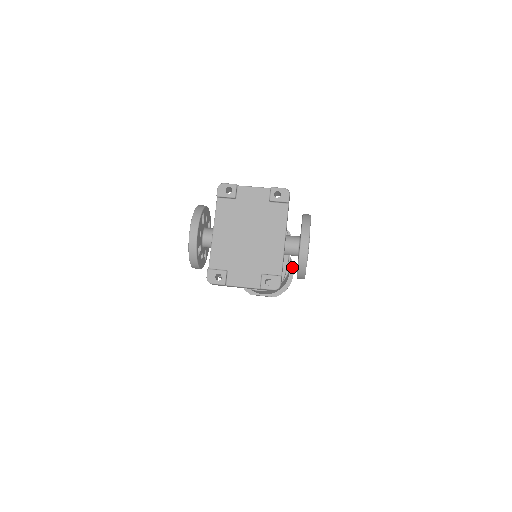
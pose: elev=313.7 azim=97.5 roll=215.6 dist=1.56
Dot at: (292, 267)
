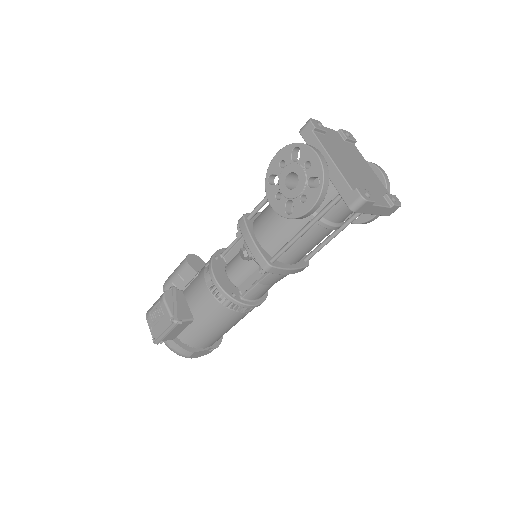
Dot at: occluded
